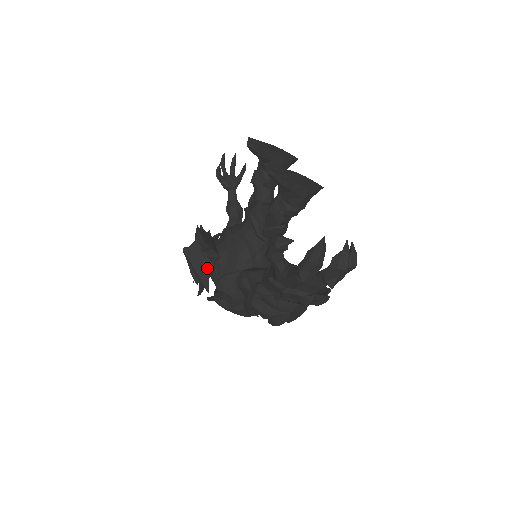
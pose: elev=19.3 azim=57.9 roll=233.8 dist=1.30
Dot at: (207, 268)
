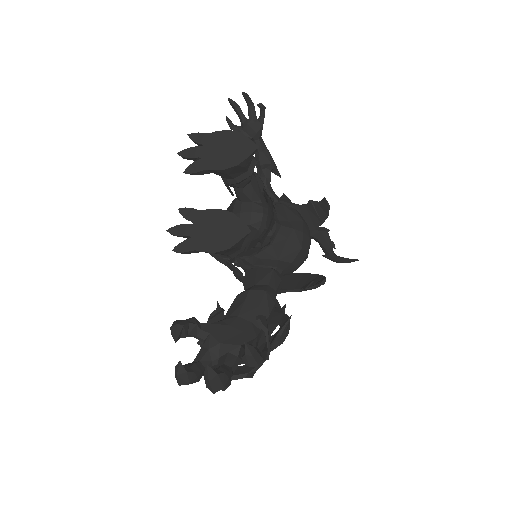
Dot at: (223, 258)
